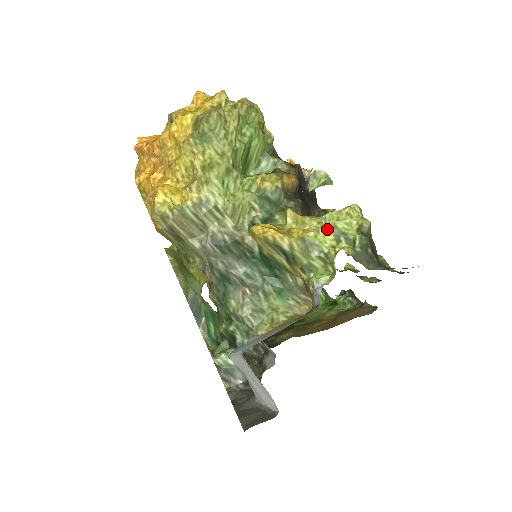
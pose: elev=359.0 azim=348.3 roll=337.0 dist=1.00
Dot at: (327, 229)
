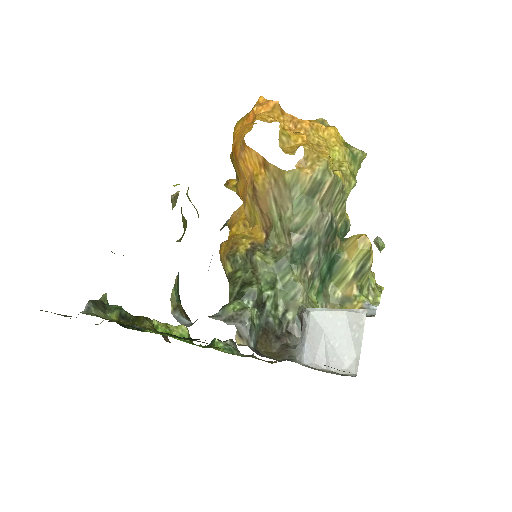
Dot at: occluded
